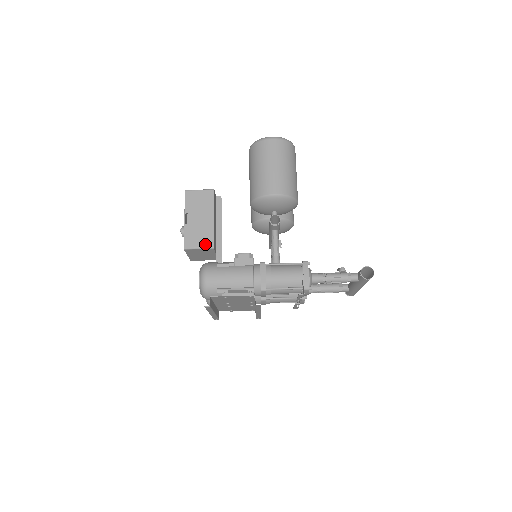
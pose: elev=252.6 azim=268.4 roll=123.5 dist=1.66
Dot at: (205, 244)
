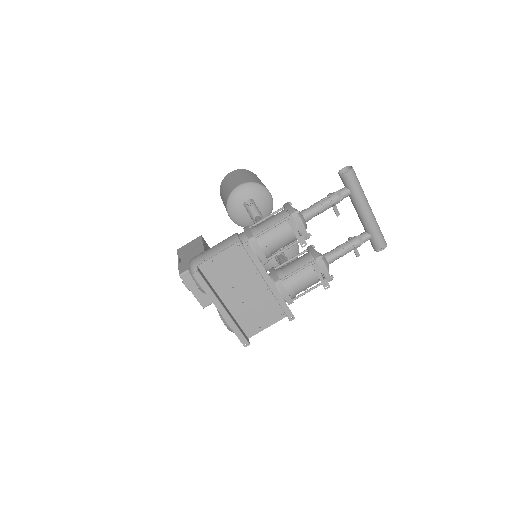
Dot at: occluded
